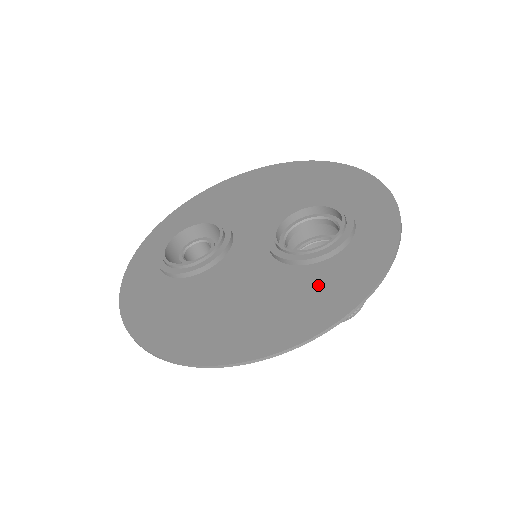
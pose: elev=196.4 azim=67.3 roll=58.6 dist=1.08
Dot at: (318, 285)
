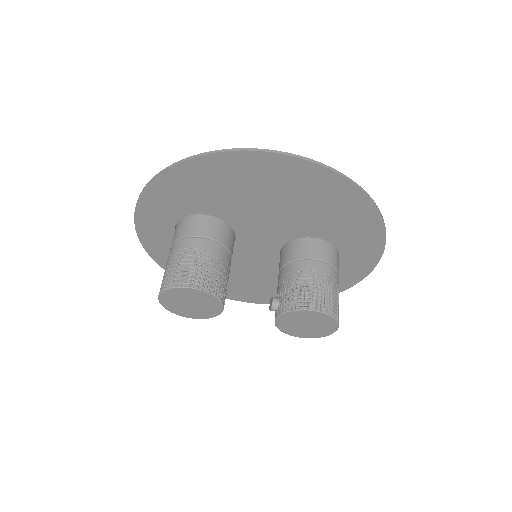
Dot at: (342, 221)
